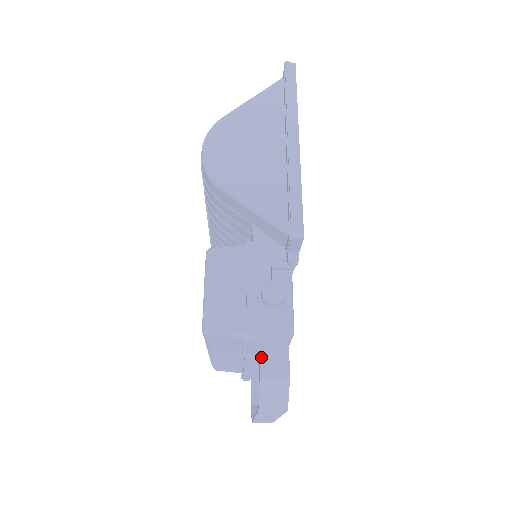
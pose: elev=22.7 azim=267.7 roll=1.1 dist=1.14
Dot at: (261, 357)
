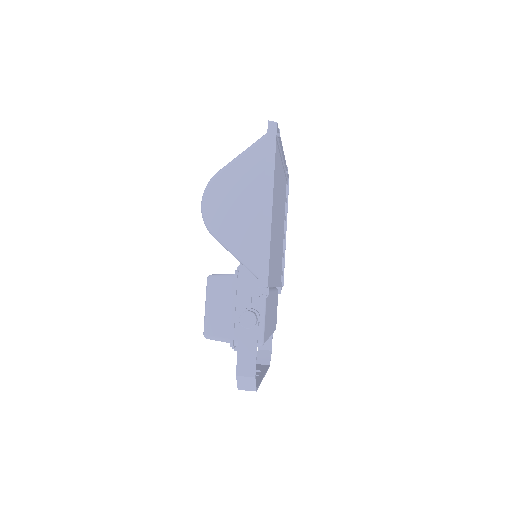
Dot at: (238, 362)
